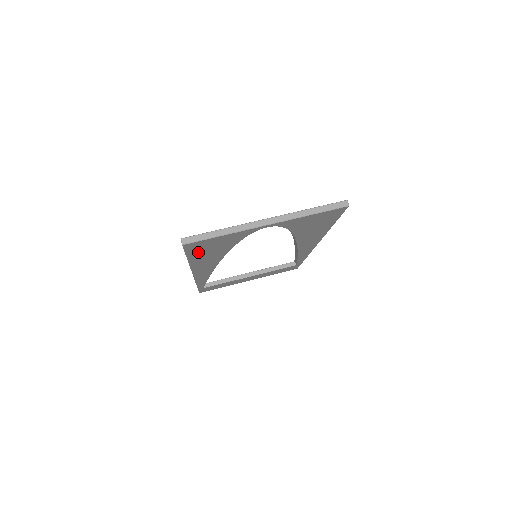
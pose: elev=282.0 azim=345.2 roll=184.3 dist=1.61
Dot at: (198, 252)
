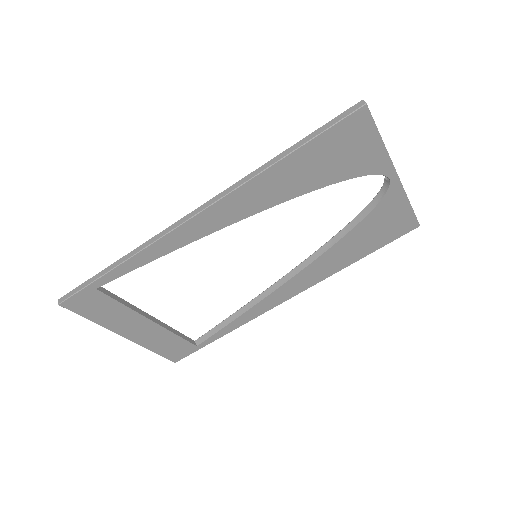
Dot at: (322, 148)
